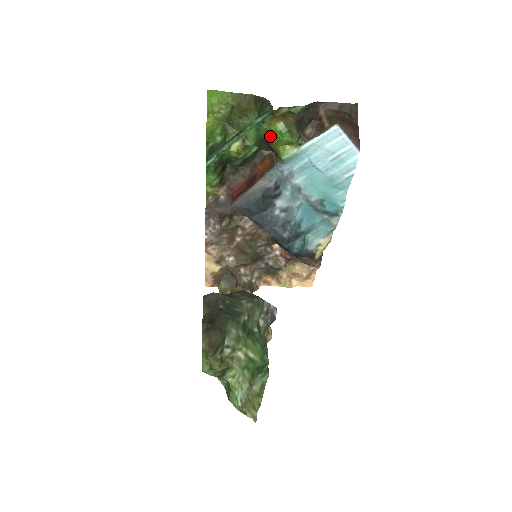
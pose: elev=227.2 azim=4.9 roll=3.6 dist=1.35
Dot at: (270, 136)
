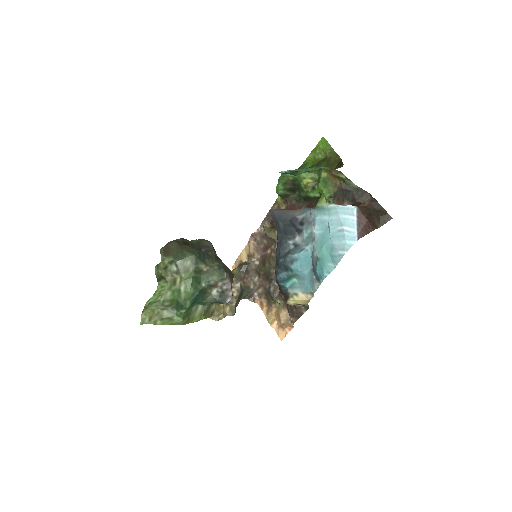
Dot at: occluded
